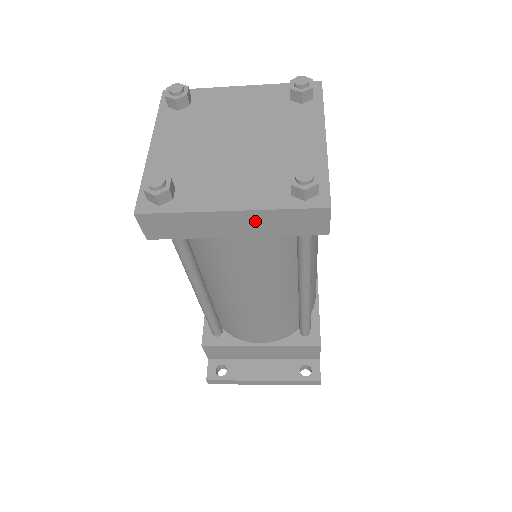
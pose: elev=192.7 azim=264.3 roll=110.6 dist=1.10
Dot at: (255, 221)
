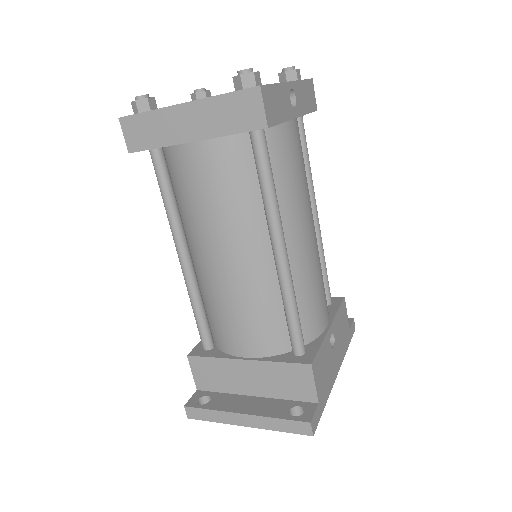
Dot at: (204, 115)
